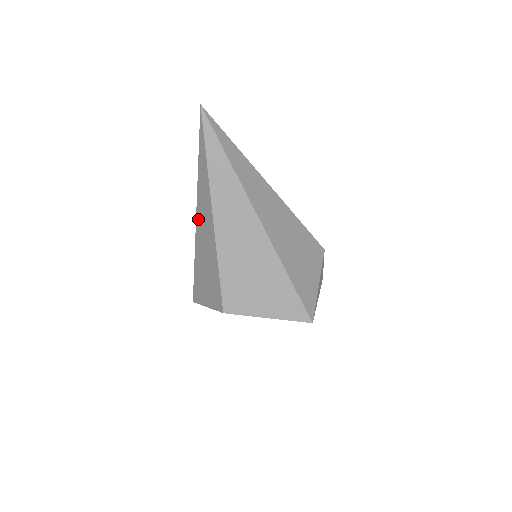
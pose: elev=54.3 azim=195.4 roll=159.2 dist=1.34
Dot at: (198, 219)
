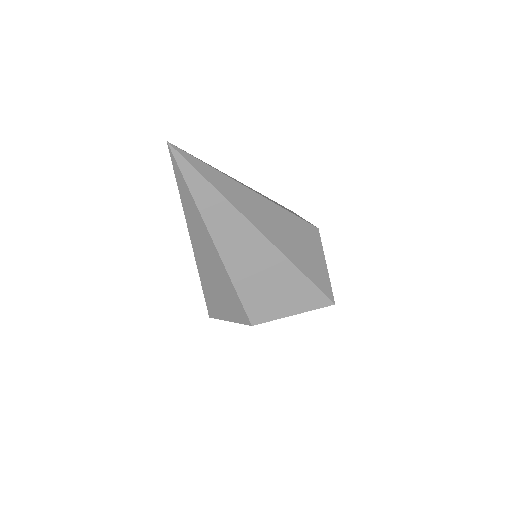
Dot at: (195, 247)
